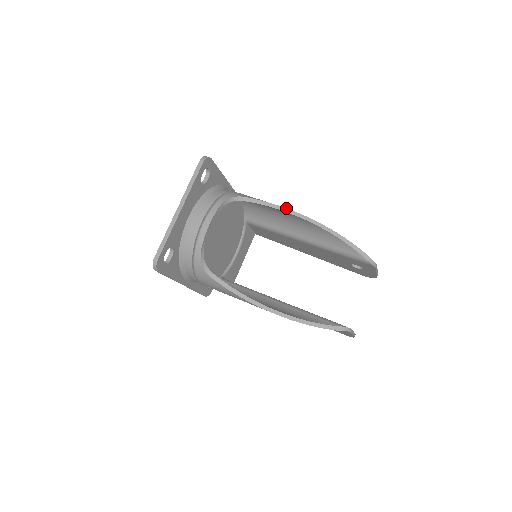
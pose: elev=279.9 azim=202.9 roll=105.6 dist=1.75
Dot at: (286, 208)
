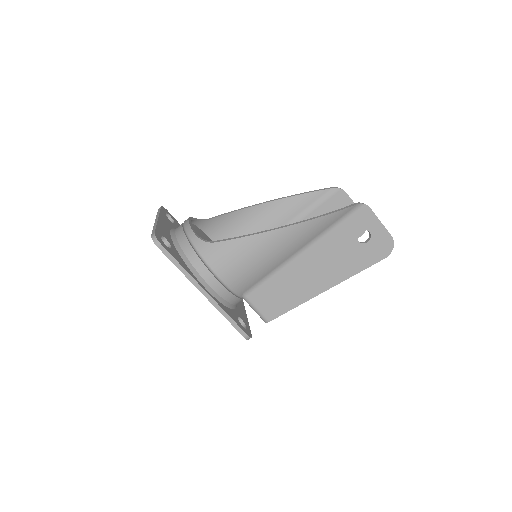
Dot at: (246, 207)
